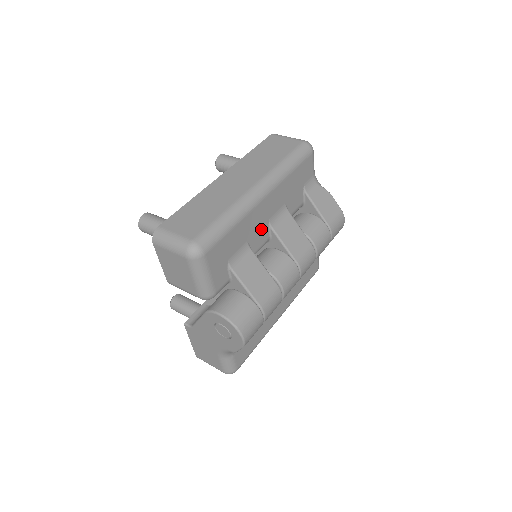
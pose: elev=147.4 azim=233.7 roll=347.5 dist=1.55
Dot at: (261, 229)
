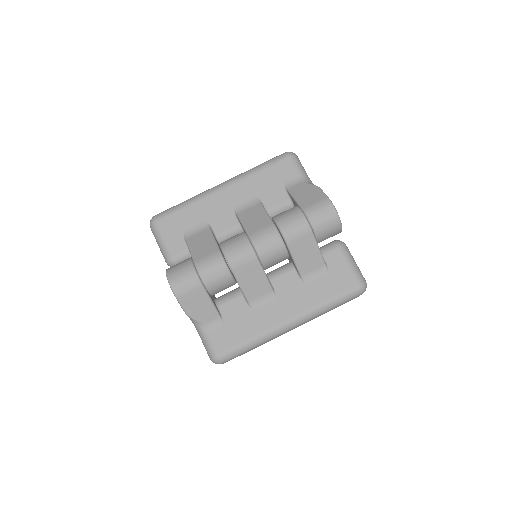
Dot at: (225, 215)
